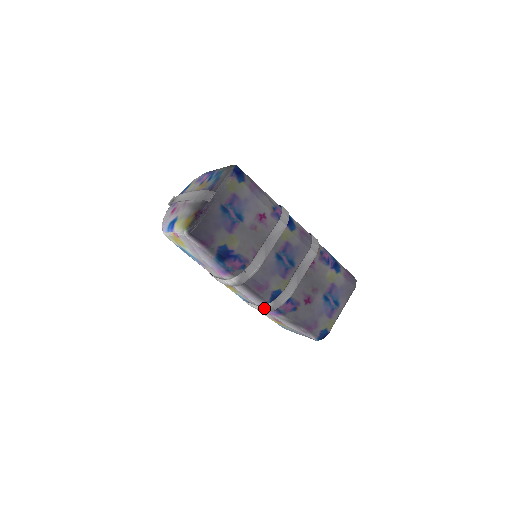
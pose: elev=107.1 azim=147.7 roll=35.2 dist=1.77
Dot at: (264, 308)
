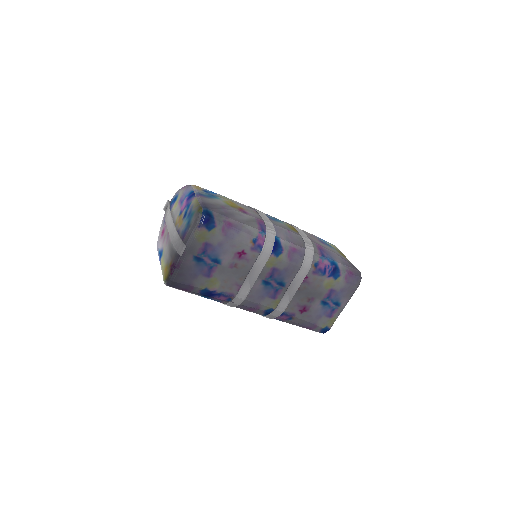
Dot at: occluded
